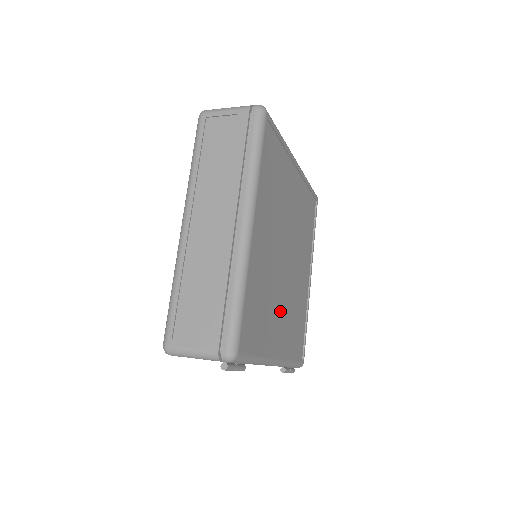
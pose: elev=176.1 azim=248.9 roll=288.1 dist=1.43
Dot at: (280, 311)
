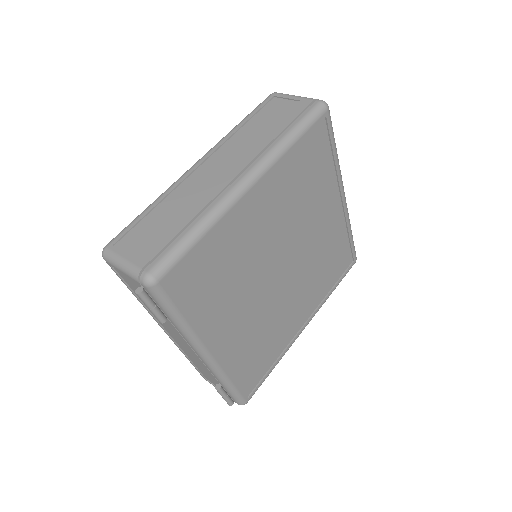
Dot at: (243, 311)
